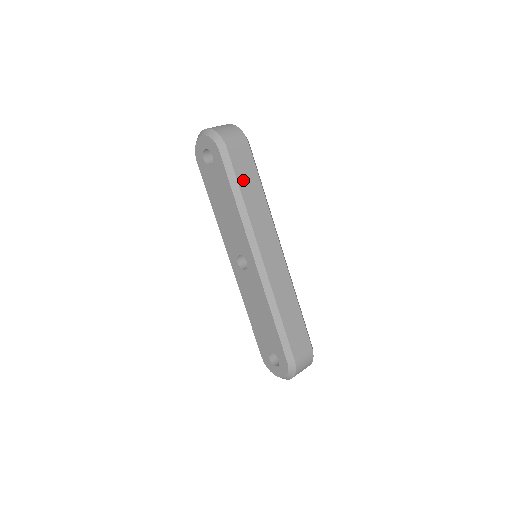
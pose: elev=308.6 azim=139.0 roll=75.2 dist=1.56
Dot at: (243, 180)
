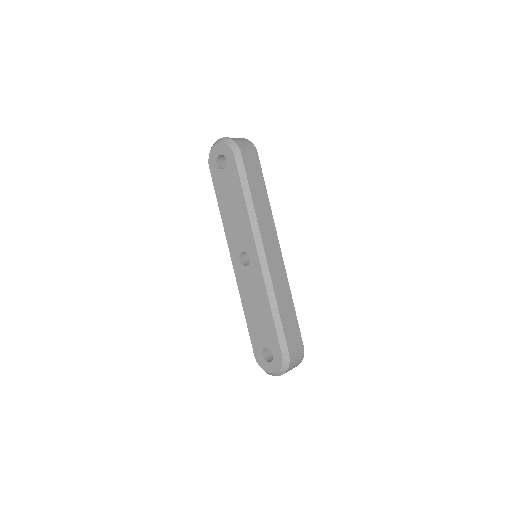
Dot at: (252, 183)
